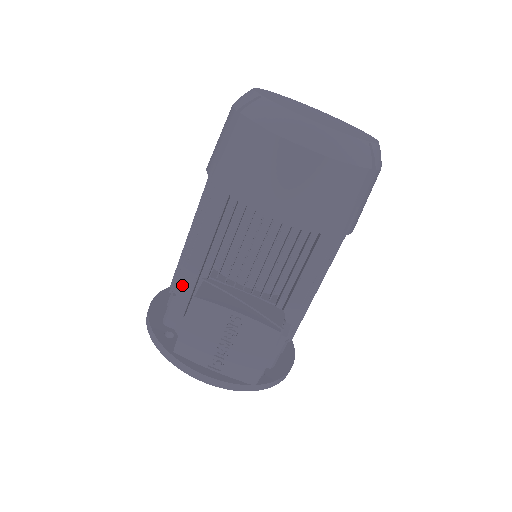
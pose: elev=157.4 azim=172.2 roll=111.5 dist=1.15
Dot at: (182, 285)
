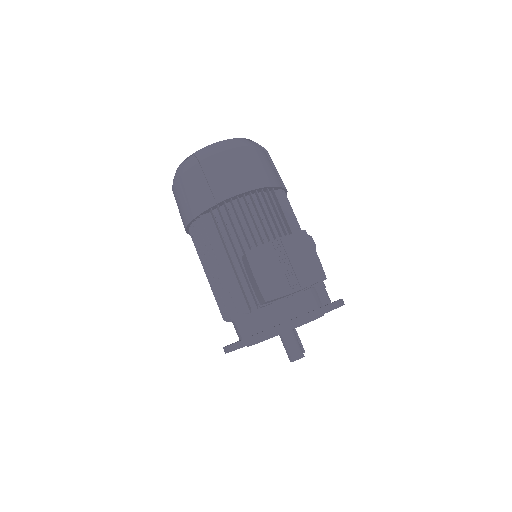
Dot at: (233, 294)
